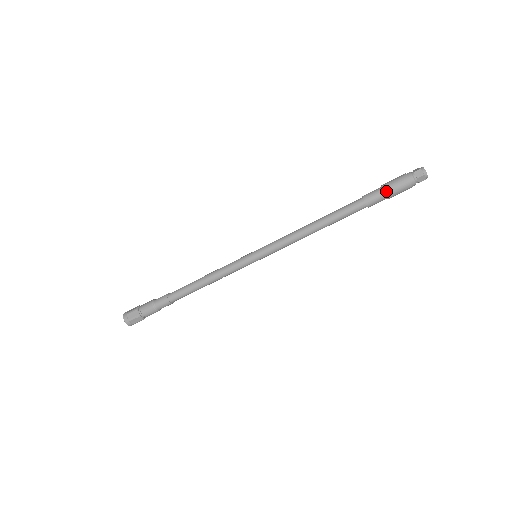
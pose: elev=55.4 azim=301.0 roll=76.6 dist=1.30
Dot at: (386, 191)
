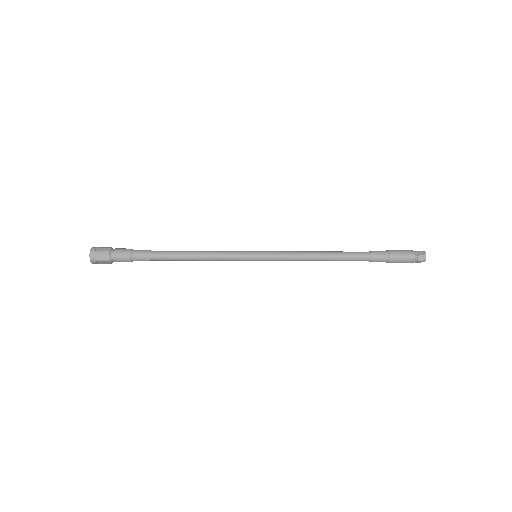
Dot at: (391, 259)
